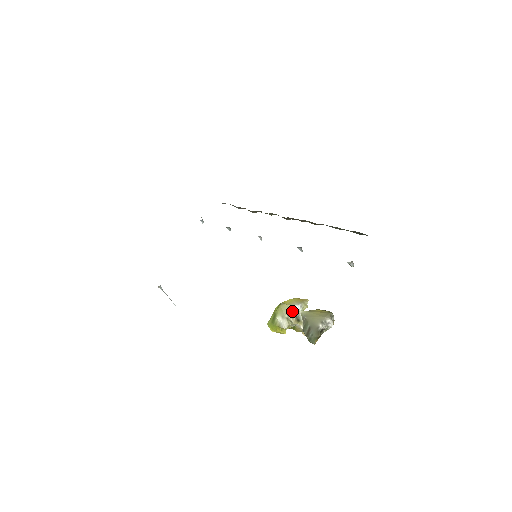
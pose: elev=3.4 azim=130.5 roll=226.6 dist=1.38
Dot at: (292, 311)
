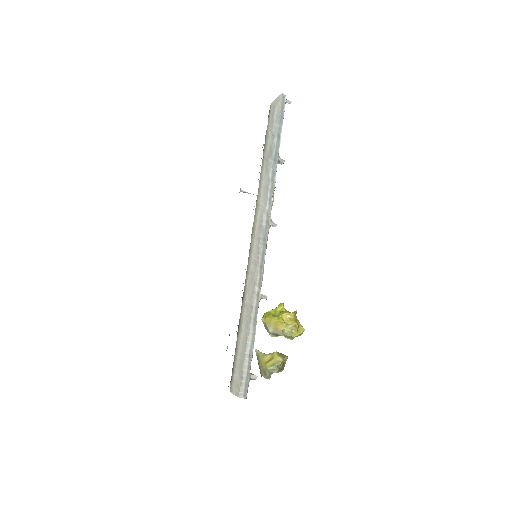
Dot at: (268, 330)
